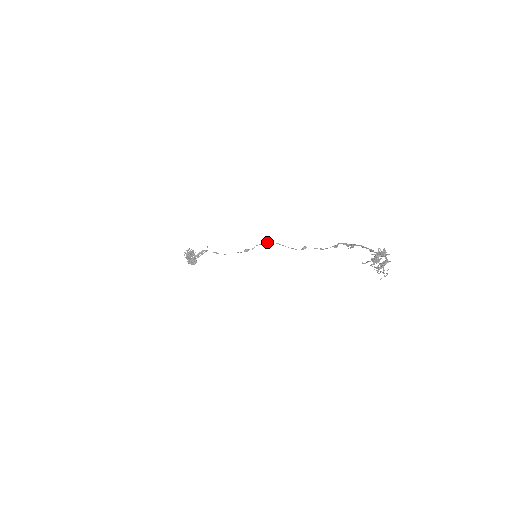
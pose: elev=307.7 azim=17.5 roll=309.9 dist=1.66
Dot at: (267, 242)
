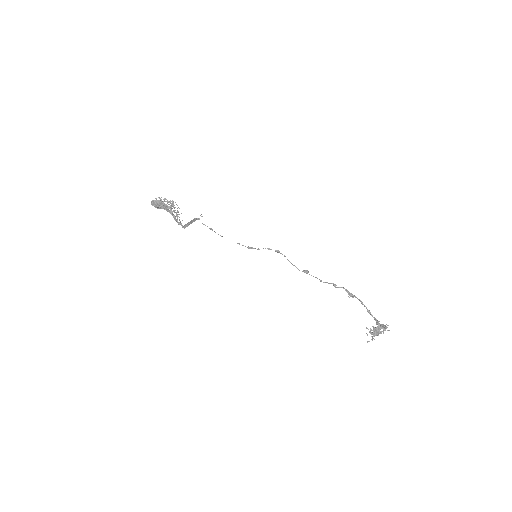
Dot at: (276, 251)
